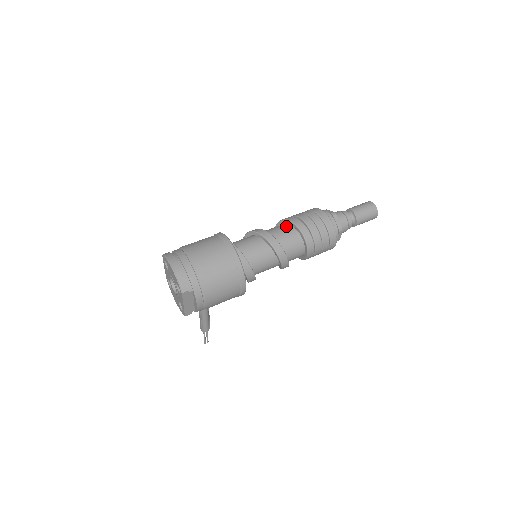
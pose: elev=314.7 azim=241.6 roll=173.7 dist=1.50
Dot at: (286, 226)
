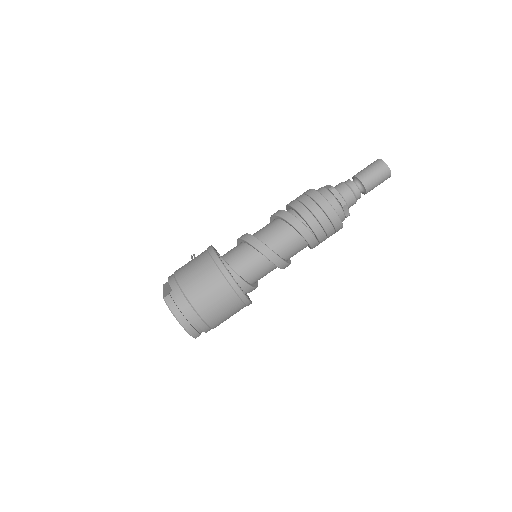
Dot at: (291, 232)
